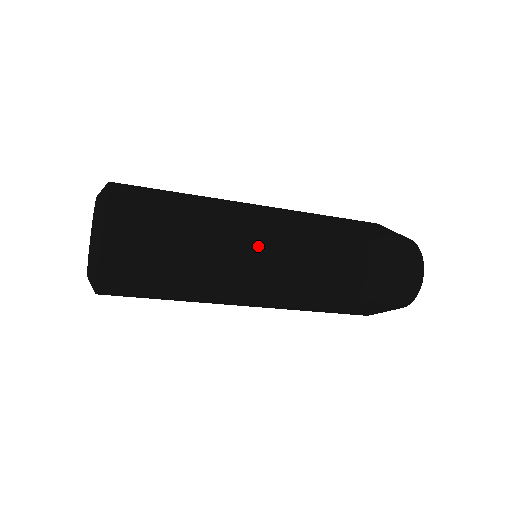
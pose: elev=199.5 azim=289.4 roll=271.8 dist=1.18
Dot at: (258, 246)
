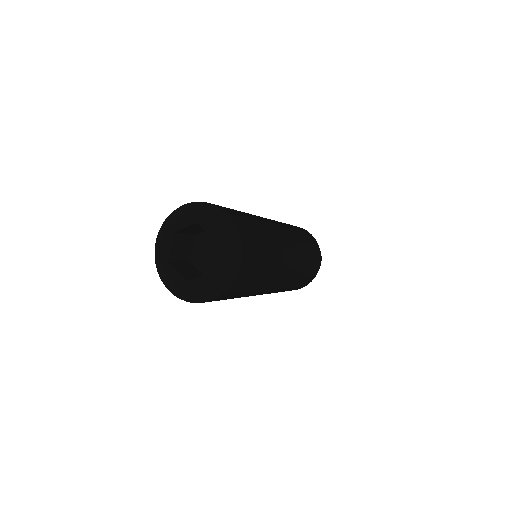
Dot at: (288, 252)
